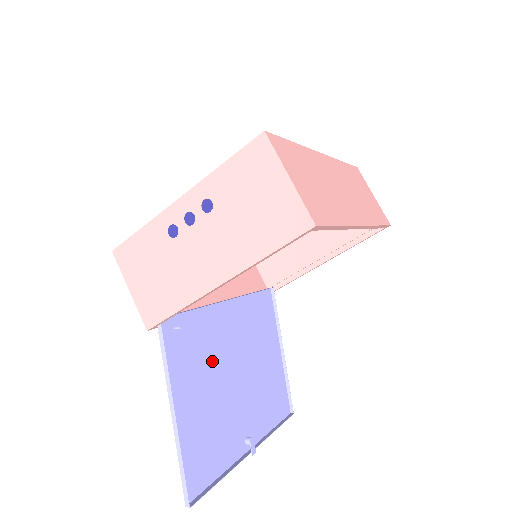
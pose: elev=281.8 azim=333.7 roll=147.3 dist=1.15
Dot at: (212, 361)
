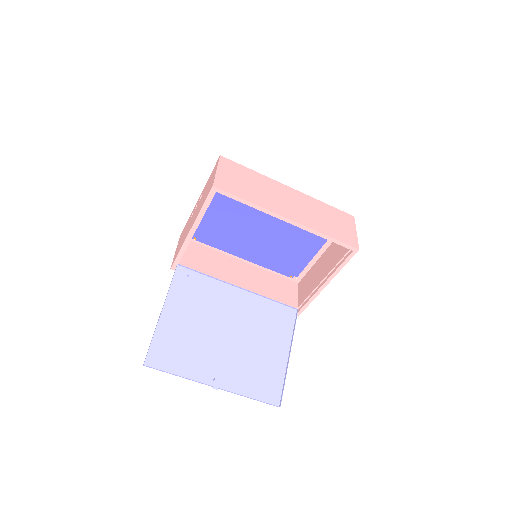
Dot at: (209, 311)
